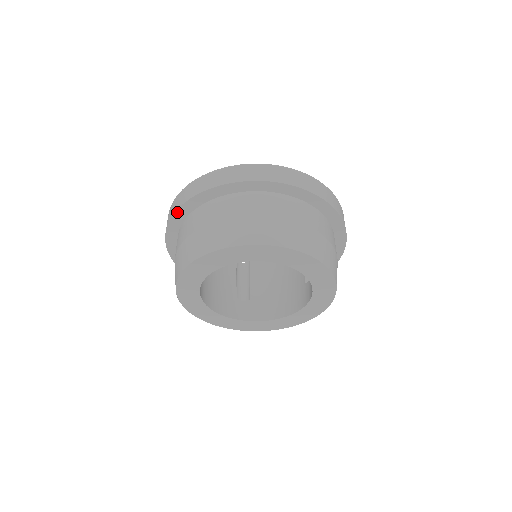
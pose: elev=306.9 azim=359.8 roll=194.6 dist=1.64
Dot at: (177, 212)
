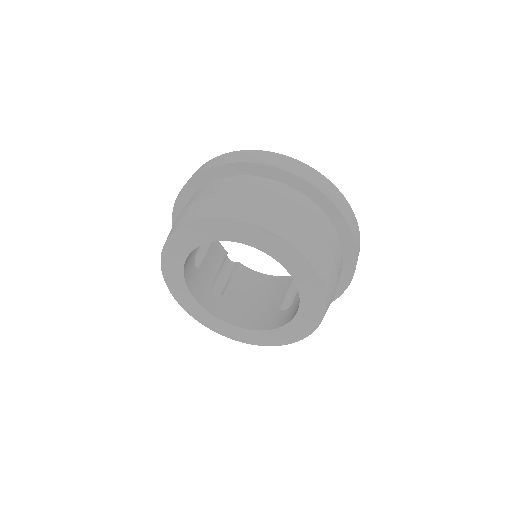
Dot at: occluded
